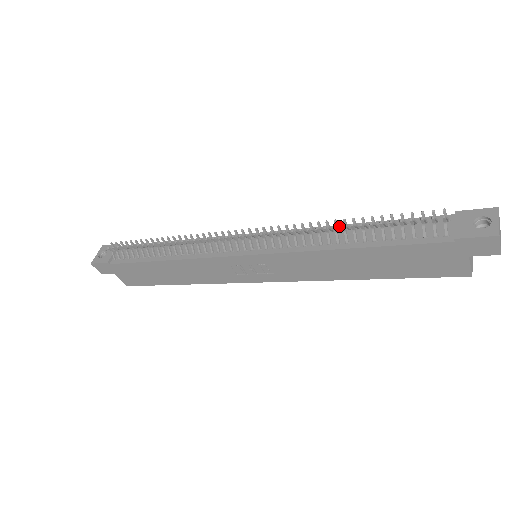
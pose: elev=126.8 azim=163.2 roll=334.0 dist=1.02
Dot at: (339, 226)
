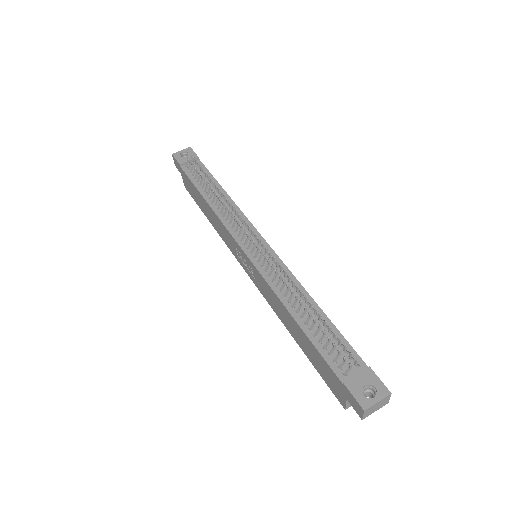
Dot at: (304, 297)
